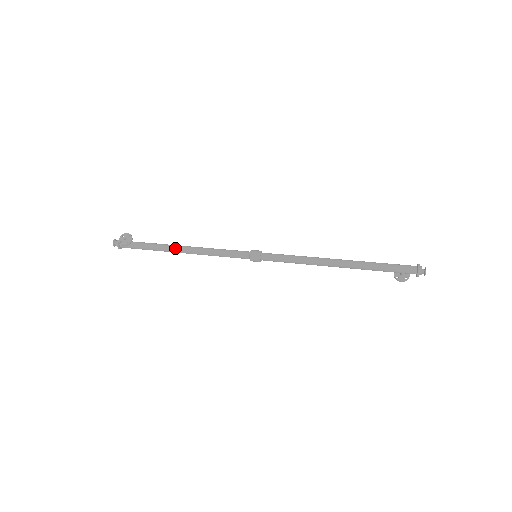
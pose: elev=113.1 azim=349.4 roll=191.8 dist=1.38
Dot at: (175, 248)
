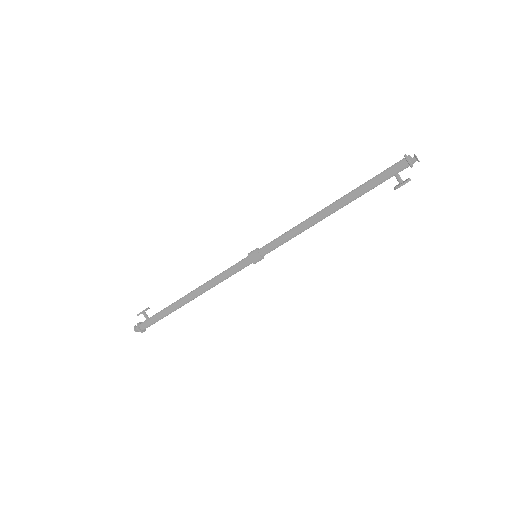
Dot at: (185, 296)
